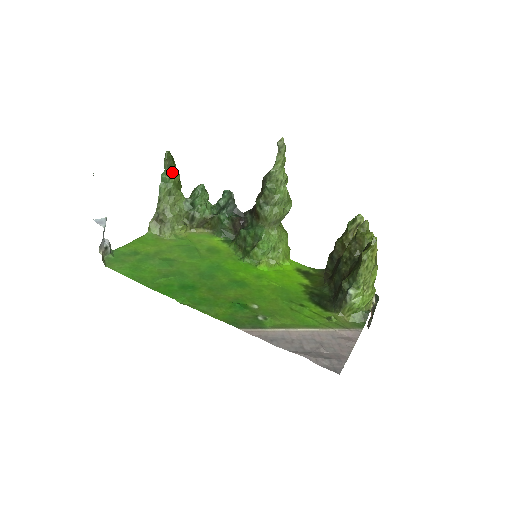
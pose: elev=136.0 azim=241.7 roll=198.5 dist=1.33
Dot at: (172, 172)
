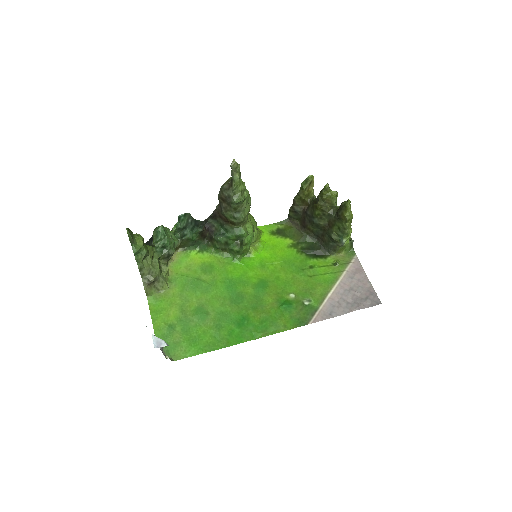
Dot at: (136, 240)
